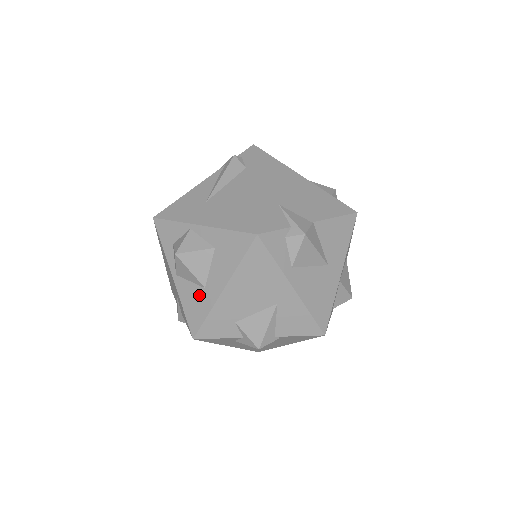
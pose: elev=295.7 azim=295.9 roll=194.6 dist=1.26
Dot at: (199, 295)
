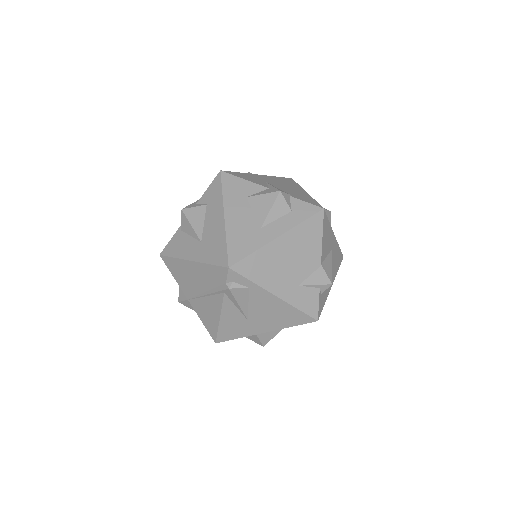
Dot at: occluded
